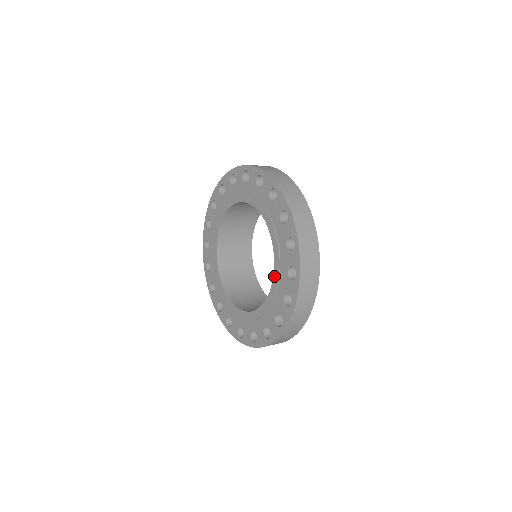
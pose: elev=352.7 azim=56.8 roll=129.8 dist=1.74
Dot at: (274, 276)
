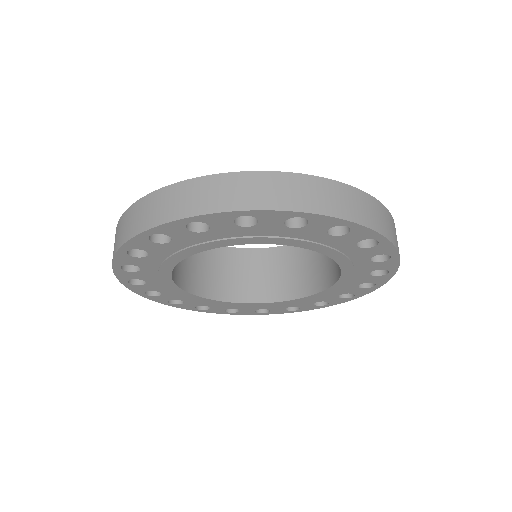
Dot at: (337, 261)
